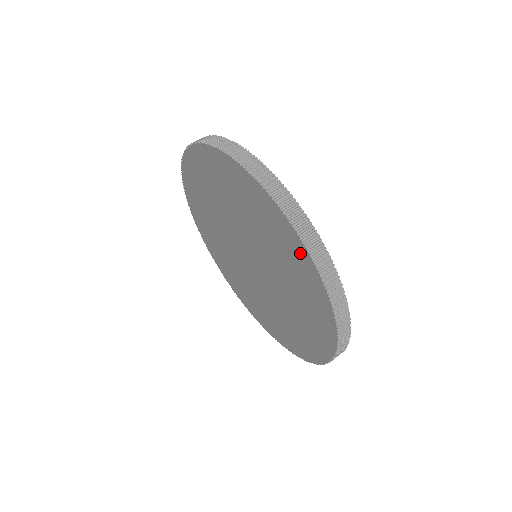
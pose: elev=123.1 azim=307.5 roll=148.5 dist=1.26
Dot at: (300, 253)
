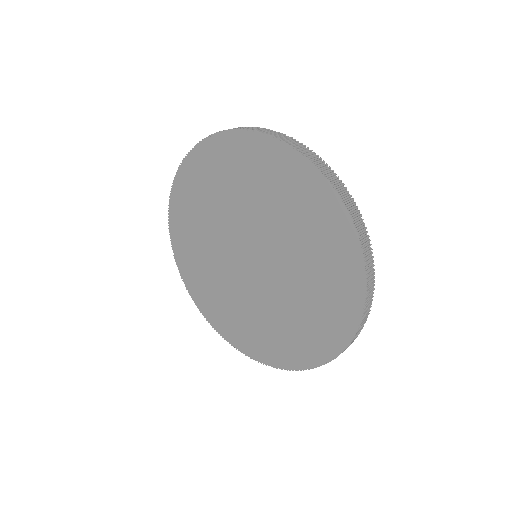
Dot at: (256, 147)
